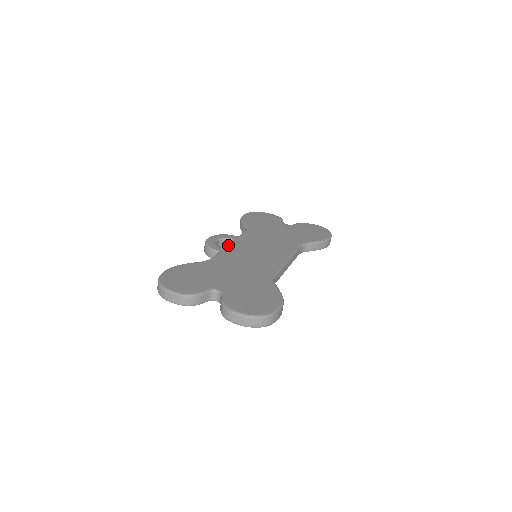
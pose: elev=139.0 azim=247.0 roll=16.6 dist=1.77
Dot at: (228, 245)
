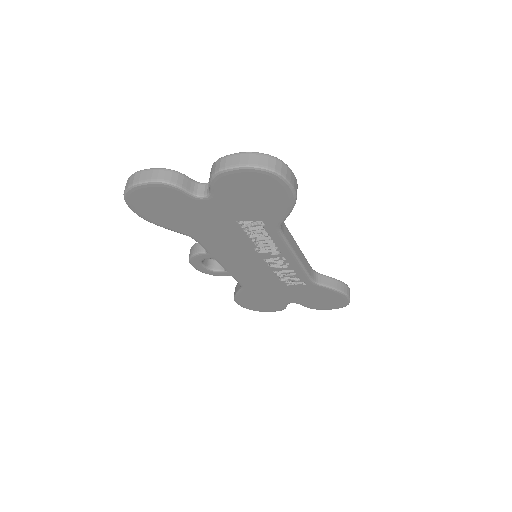
Dot at: occluded
